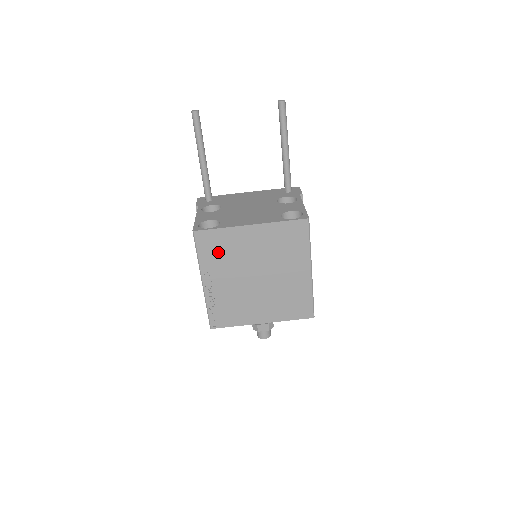
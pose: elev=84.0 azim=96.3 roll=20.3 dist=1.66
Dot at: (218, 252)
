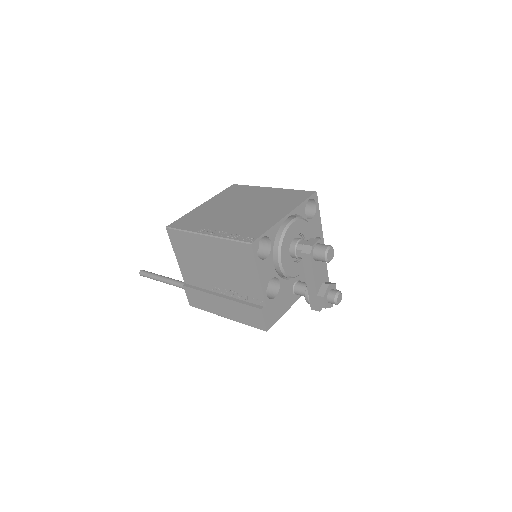
Dot at: (196, 221)
